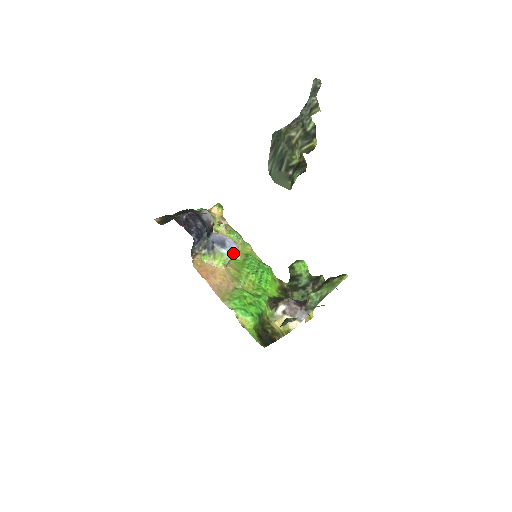
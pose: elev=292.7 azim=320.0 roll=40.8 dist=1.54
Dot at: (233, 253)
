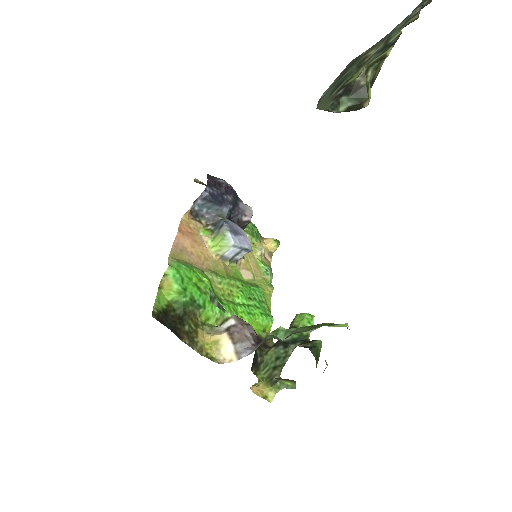
Dot at: (237, 247)
